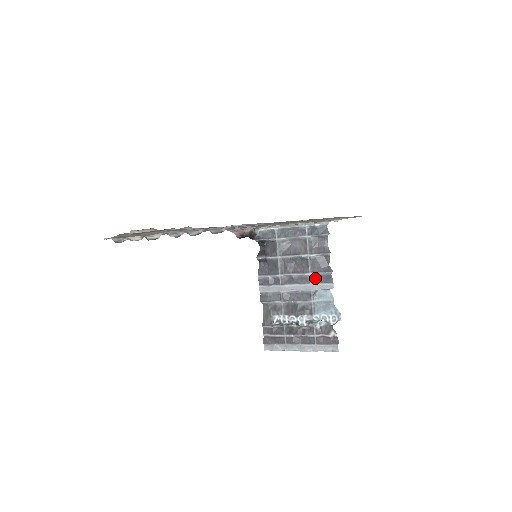
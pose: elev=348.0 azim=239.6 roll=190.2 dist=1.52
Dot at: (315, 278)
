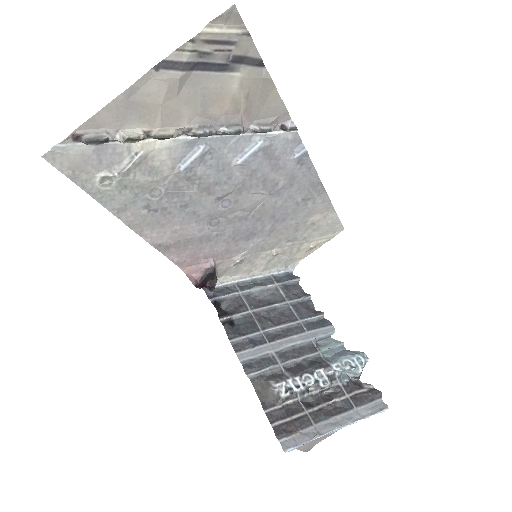
Dot at: (308, 325)
